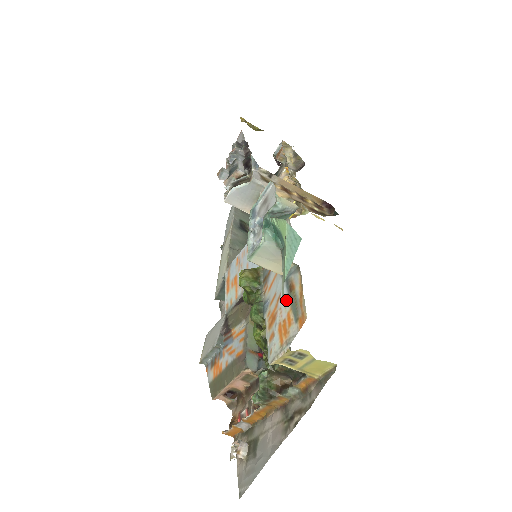
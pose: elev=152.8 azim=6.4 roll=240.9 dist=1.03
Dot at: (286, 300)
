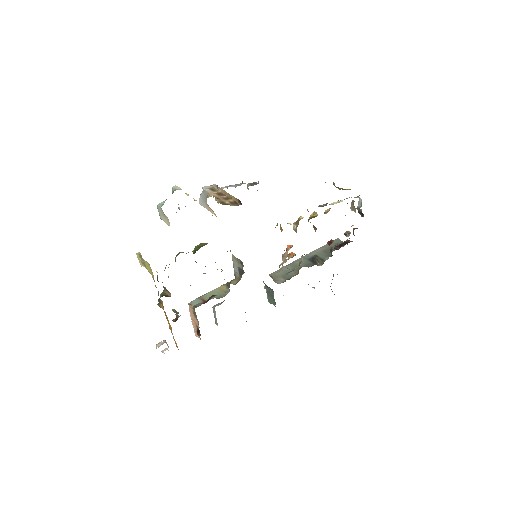
Dot at: occluded
